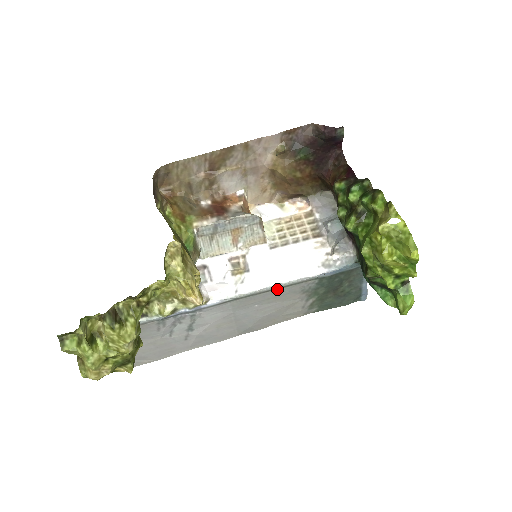
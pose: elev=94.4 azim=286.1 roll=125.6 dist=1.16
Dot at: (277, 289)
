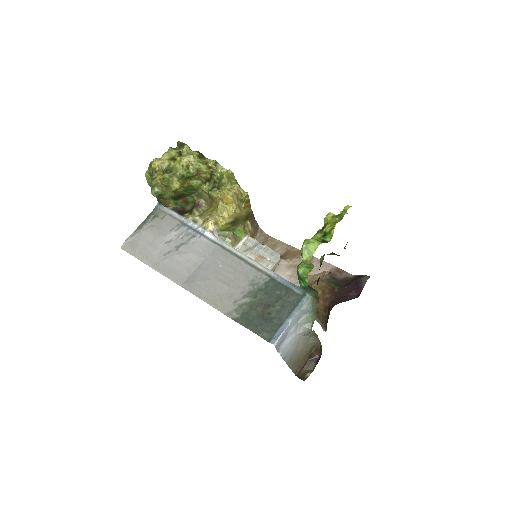
Dot at: (244, 262)
